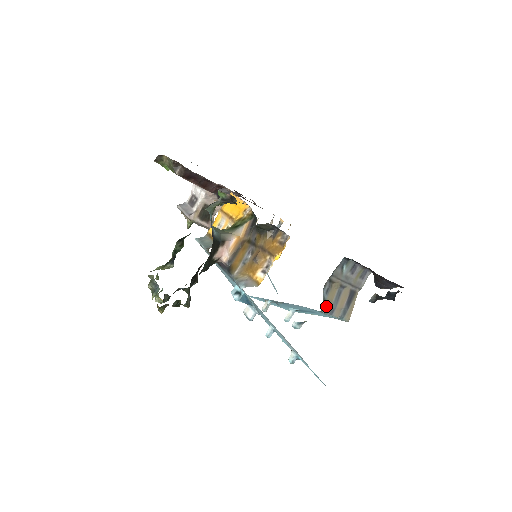
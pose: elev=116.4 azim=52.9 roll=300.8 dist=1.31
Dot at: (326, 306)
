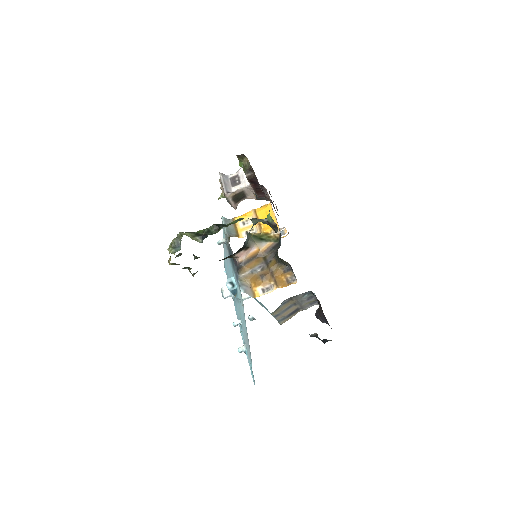
Dot at: (276, 311)
